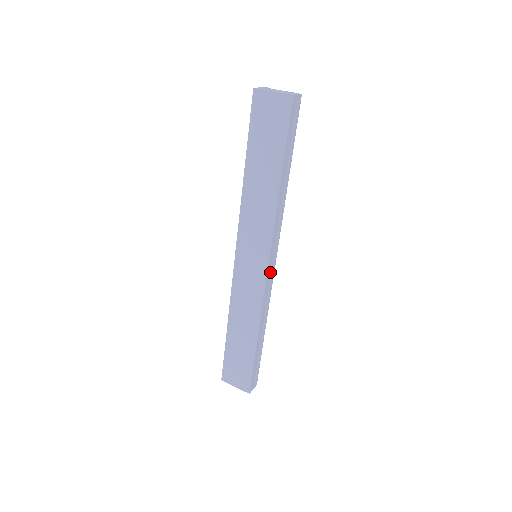
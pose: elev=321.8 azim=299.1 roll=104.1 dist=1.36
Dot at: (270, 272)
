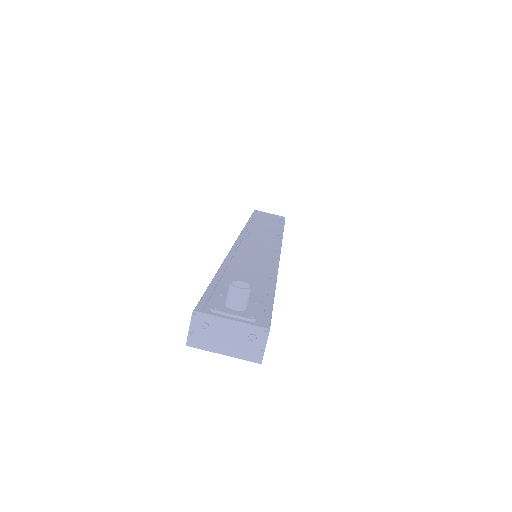
Dot at: occluded
